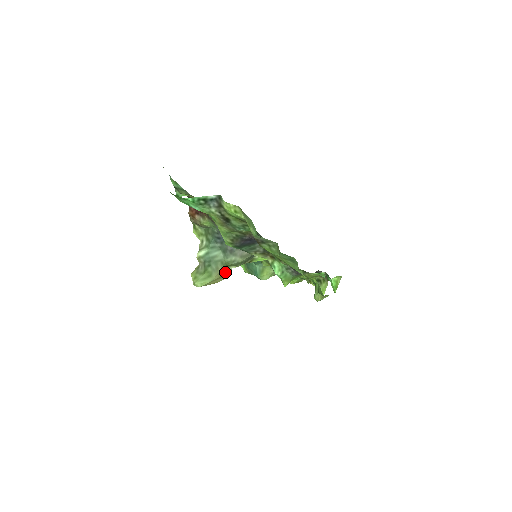
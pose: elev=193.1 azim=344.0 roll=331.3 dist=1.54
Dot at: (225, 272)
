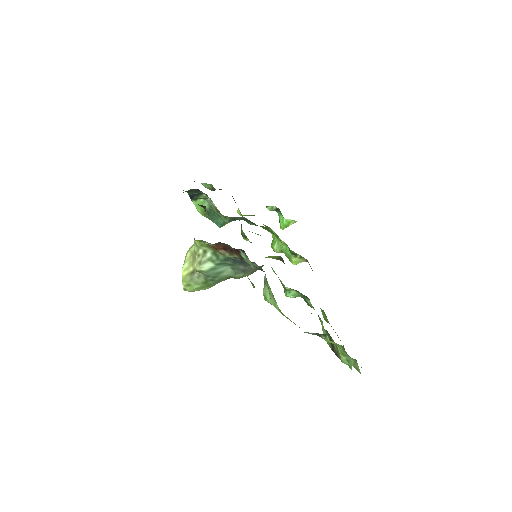
Dot at: occluded
